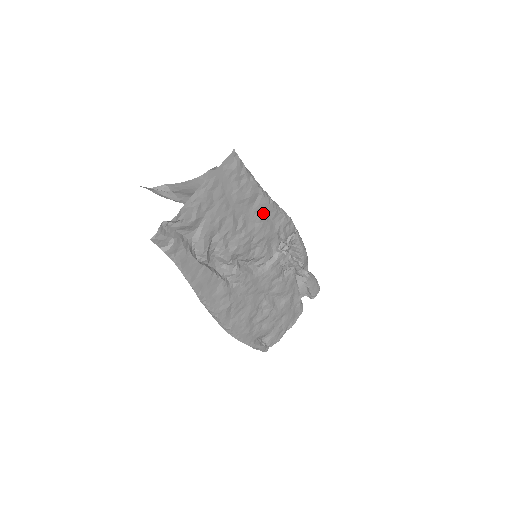
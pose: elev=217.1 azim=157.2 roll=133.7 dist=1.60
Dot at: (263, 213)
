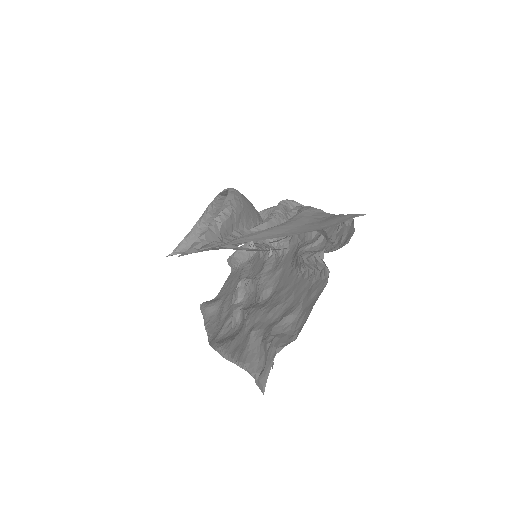
Dot at: occluded
